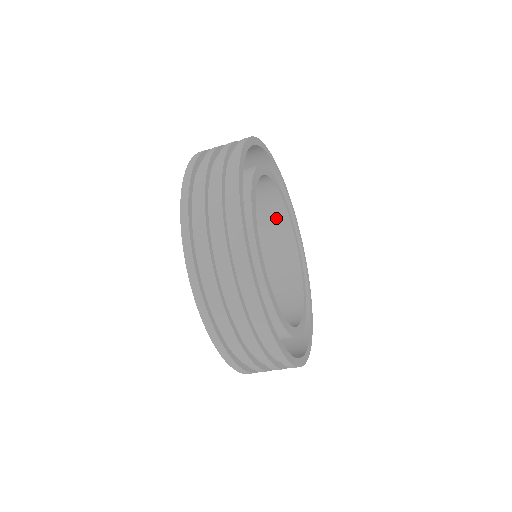
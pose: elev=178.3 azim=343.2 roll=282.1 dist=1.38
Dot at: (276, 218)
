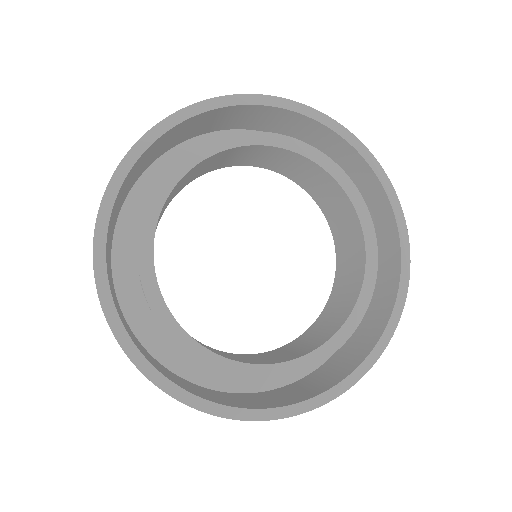
Dot at: (334, 193)
